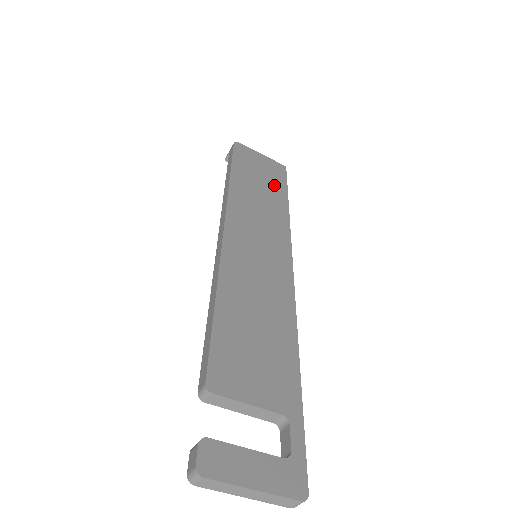
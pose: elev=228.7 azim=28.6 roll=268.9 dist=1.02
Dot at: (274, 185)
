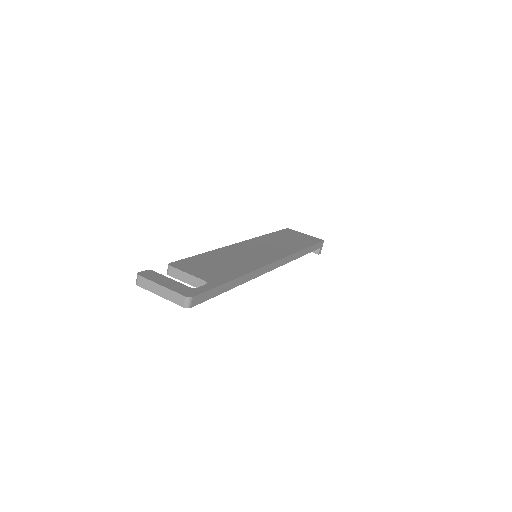
Dot at: (302, 242)
